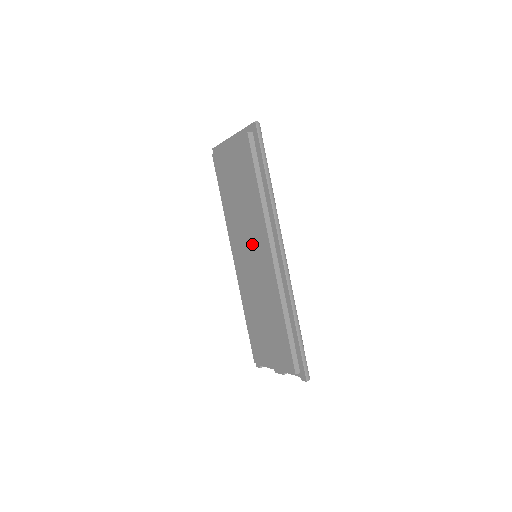
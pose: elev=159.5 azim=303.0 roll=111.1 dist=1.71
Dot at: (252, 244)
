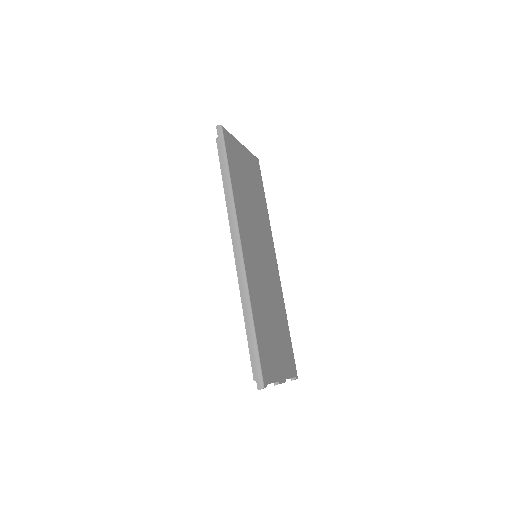
Dot at: occluded
